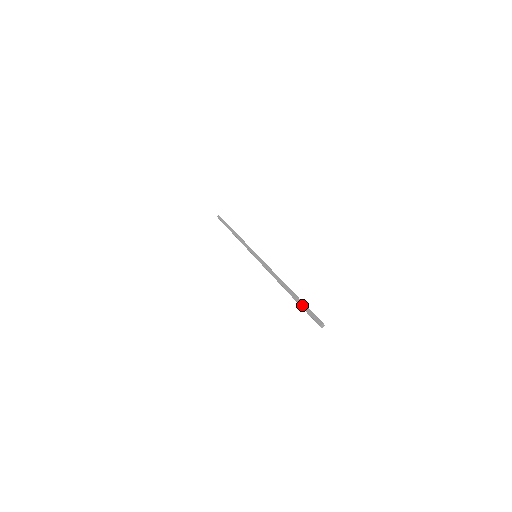
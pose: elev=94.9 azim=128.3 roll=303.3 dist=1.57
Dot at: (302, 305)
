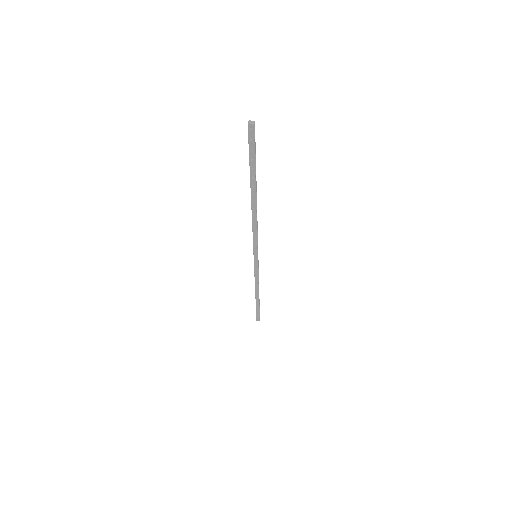
Dot at: (253, 161)
